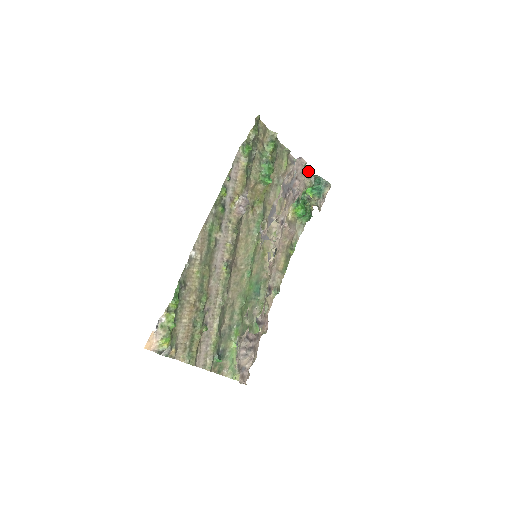
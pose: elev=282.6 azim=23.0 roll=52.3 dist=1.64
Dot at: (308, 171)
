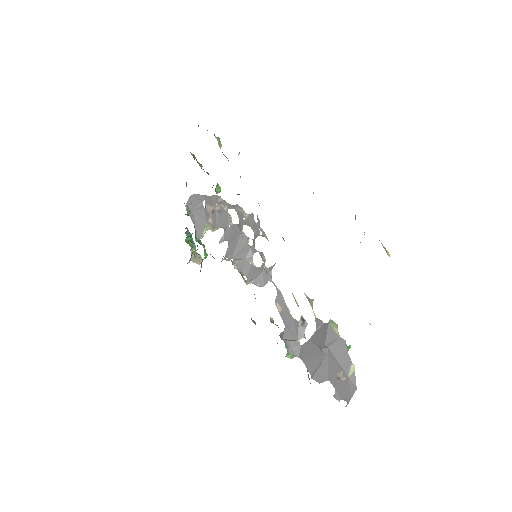
Dot at: occluded
